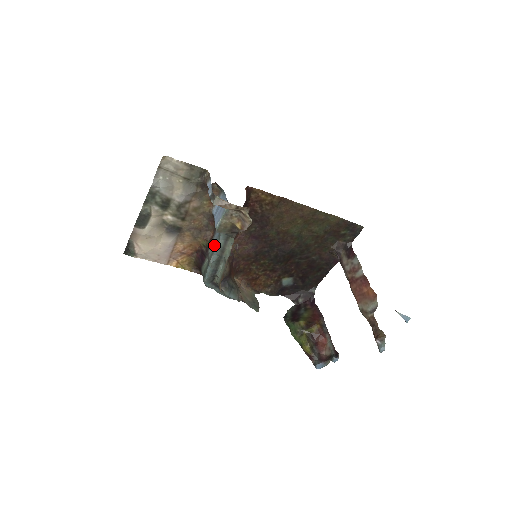
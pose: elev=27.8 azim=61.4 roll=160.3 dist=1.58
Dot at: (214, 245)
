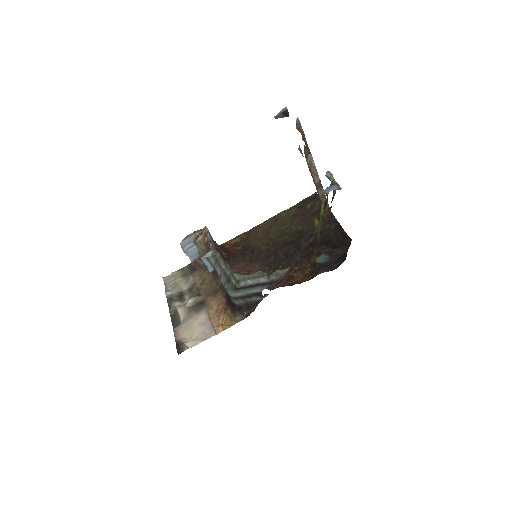
Dot at: (218, 274)
